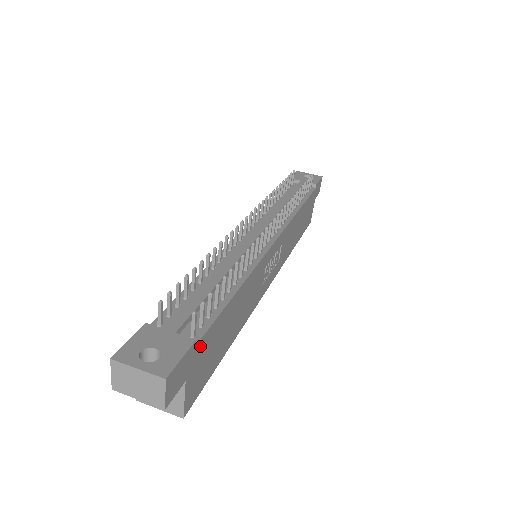
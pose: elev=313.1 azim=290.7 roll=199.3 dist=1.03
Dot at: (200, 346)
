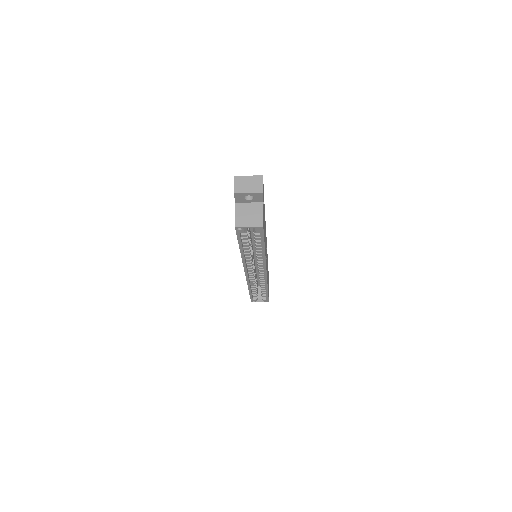
Dot at: occluded
